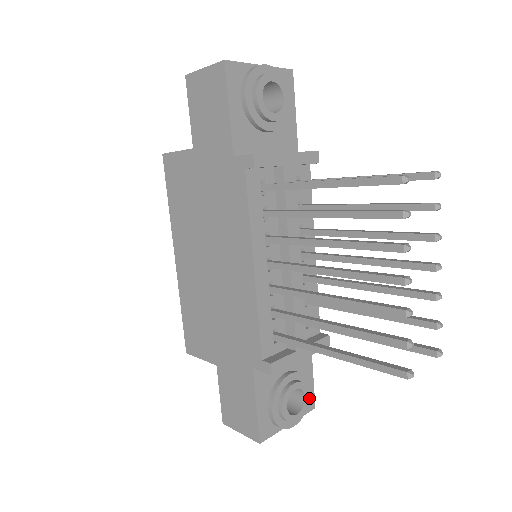
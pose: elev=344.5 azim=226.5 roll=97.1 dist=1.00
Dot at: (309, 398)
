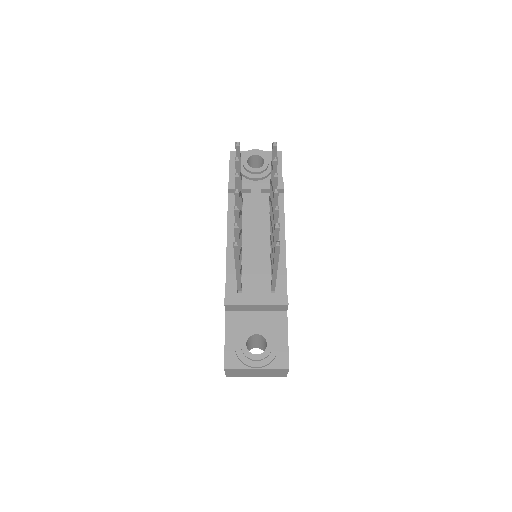
Dot at: (276, 352)
